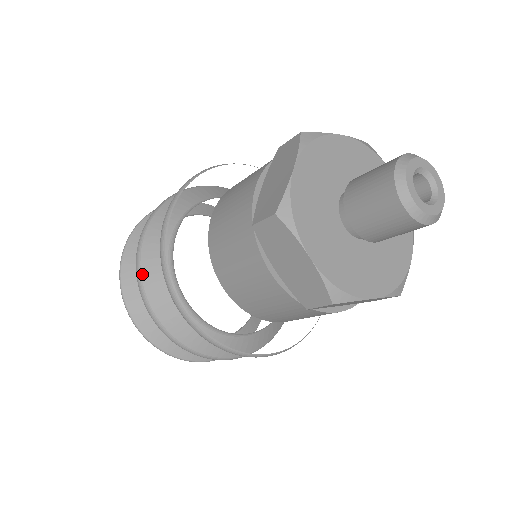
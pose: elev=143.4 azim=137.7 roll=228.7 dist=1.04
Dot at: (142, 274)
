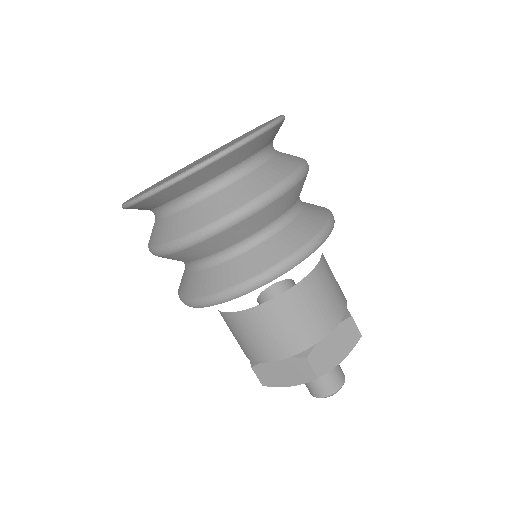
Dot at: occluded
